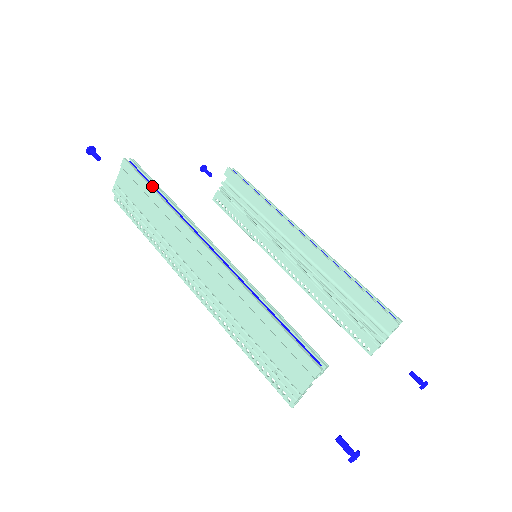
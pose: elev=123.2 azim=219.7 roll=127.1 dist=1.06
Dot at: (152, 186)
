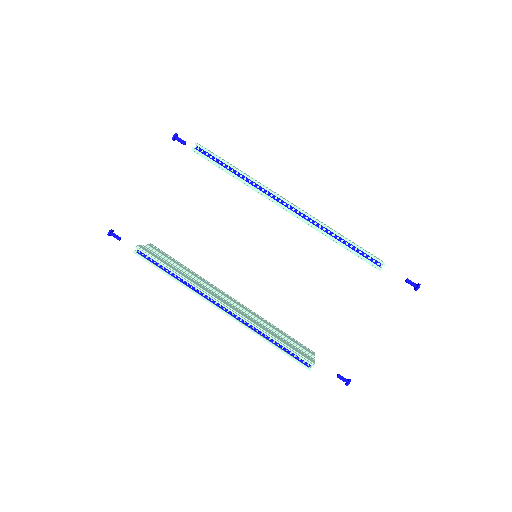
Dot at: (163, 267)
